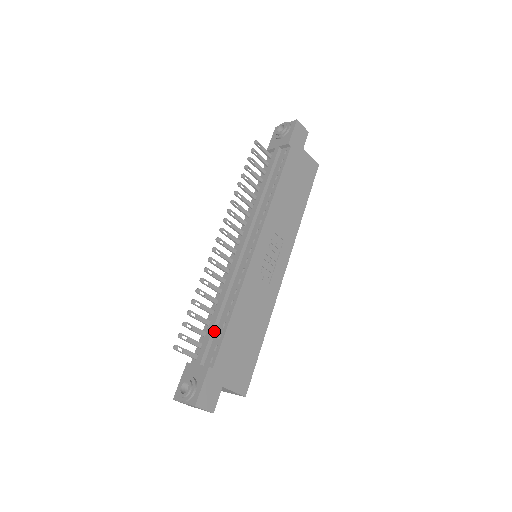
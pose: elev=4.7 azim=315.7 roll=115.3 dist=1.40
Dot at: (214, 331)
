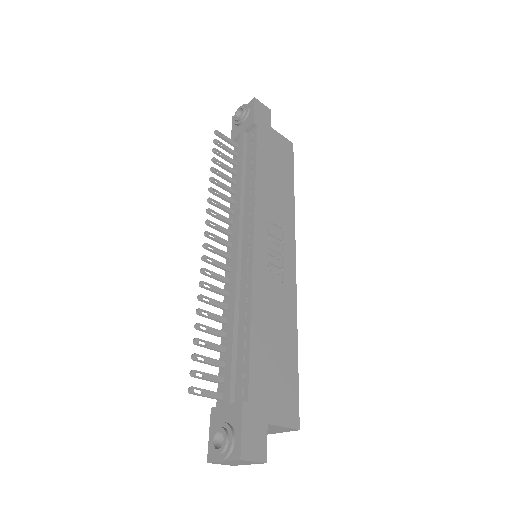
Dot at: (234, 355)
